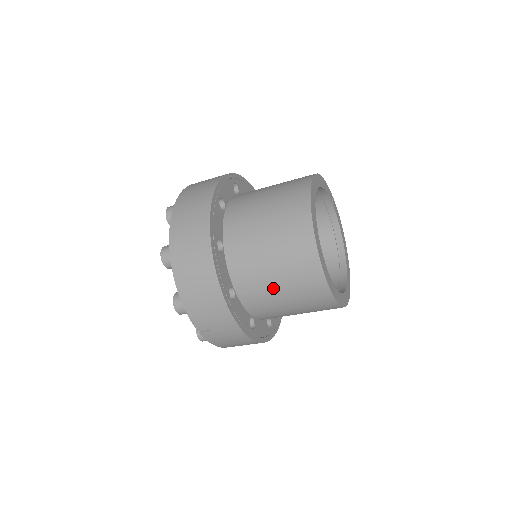
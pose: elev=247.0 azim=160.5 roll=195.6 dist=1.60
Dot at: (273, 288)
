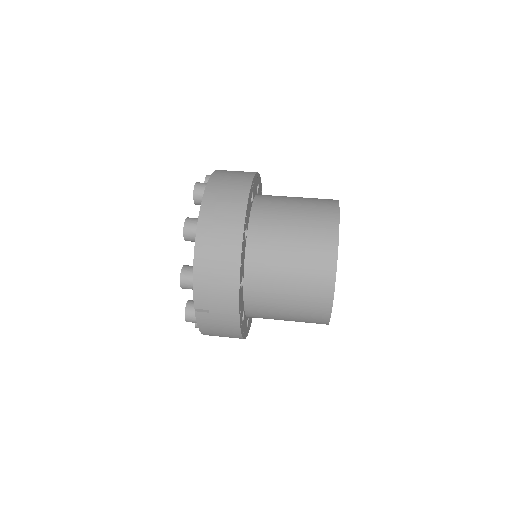
Dot at: (282, 288)
